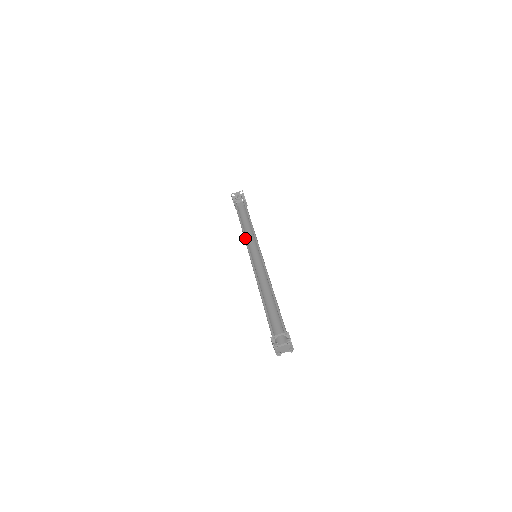
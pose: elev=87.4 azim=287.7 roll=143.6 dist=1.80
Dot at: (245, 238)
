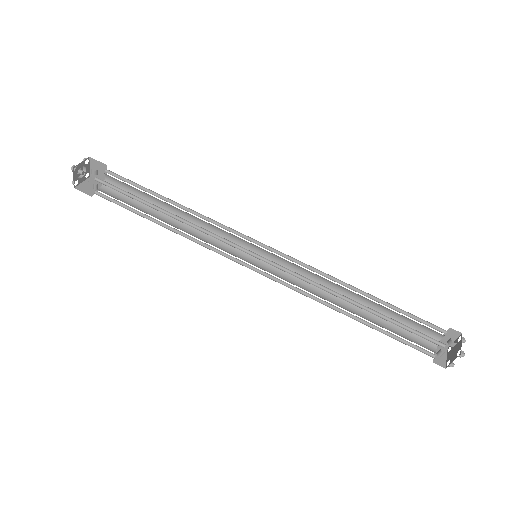
Dot at: (207, 246)
